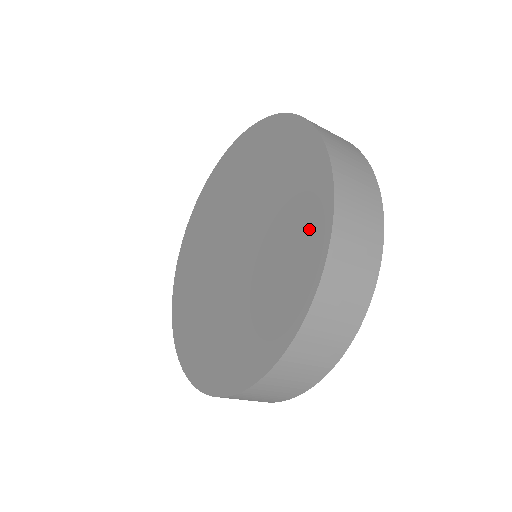
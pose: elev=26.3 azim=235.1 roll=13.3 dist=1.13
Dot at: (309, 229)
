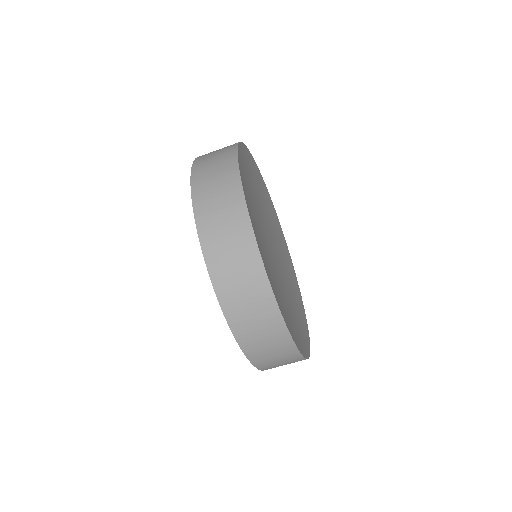
Dot at: occluded
